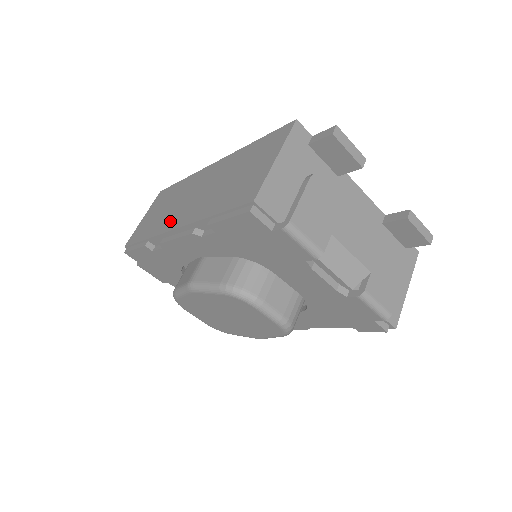
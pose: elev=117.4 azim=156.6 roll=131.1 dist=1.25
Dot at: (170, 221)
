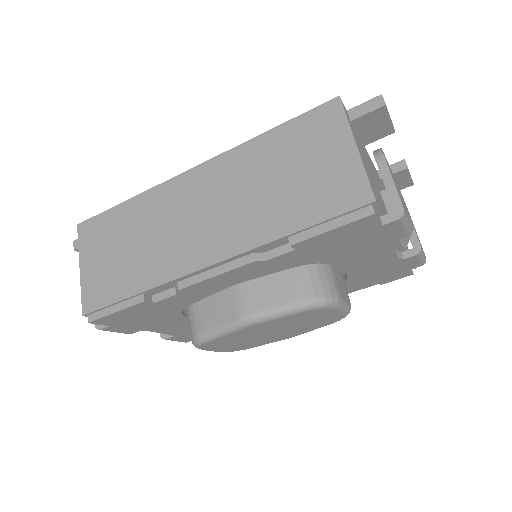
Dot at: (181, 258)
